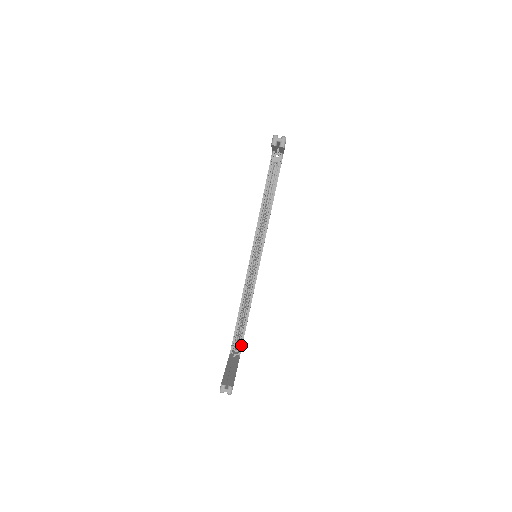
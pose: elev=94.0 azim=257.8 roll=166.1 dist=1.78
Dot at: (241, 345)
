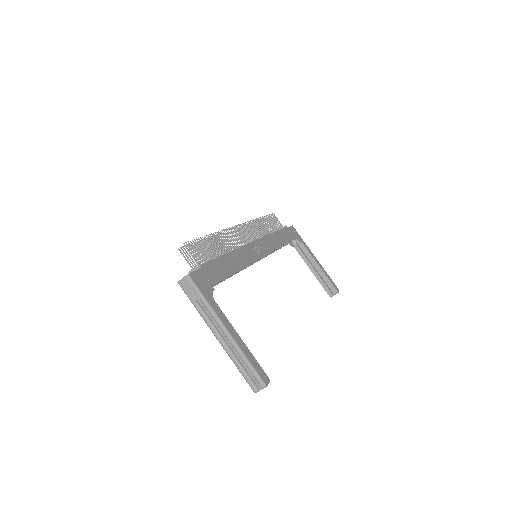
Dot at: (295, 239)
